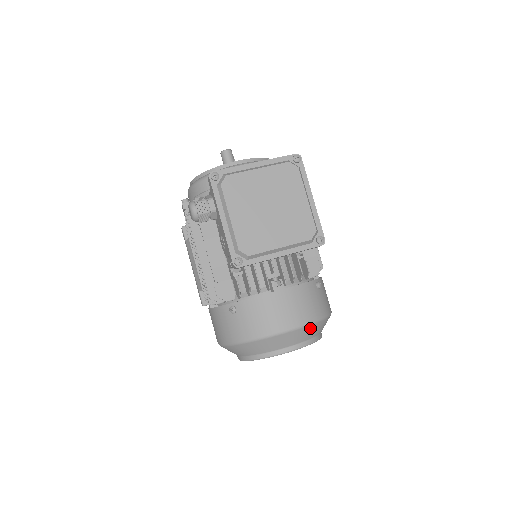
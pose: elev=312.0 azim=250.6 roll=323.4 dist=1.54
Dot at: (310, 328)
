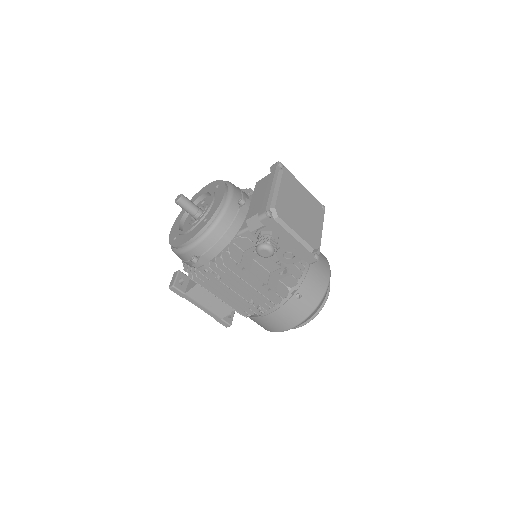
Dot at: occluded
